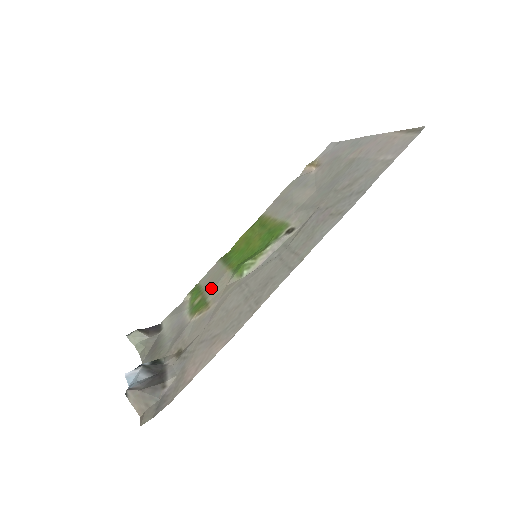
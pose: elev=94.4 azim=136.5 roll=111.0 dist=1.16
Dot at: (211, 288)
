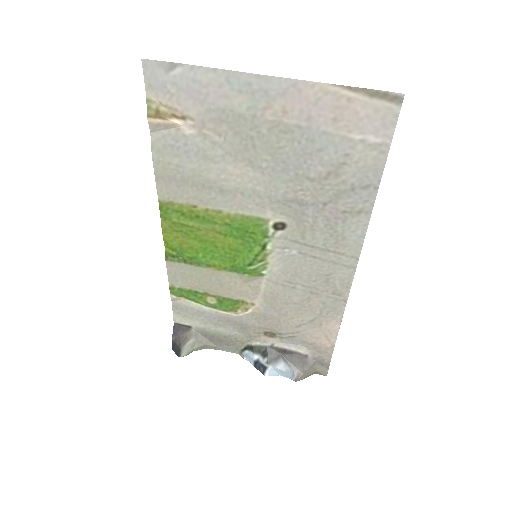
Dot at: (220, 290)
